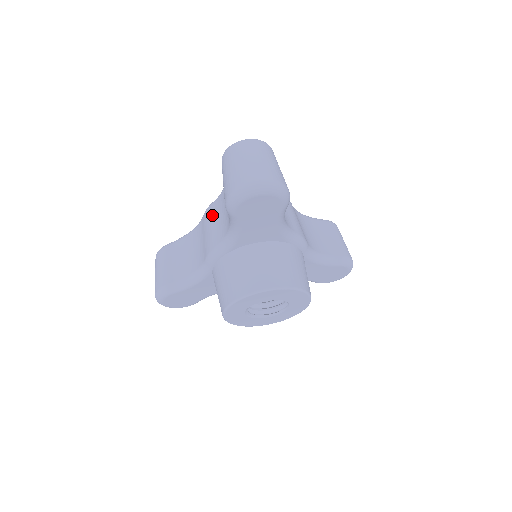
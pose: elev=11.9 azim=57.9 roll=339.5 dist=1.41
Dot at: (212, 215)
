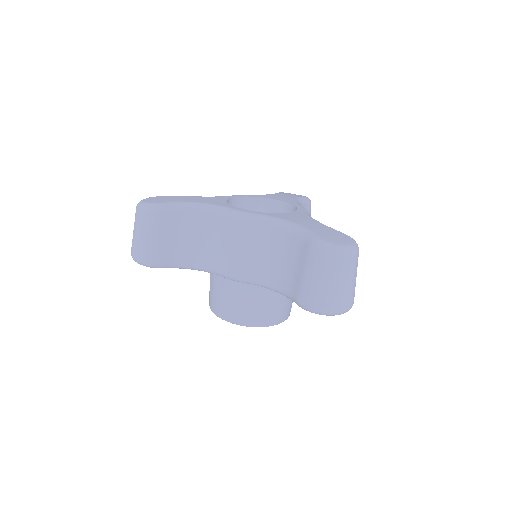
Dot at: (250, 237)
